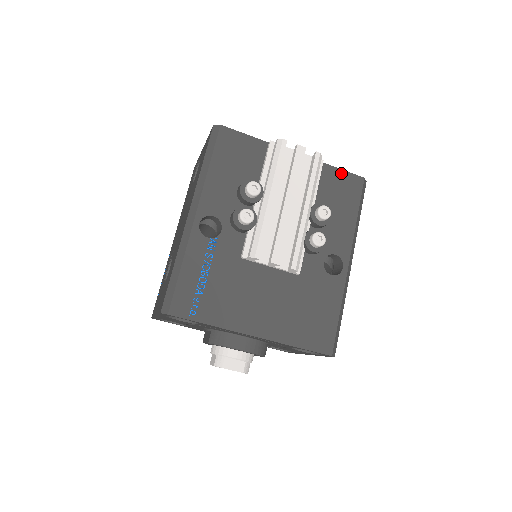
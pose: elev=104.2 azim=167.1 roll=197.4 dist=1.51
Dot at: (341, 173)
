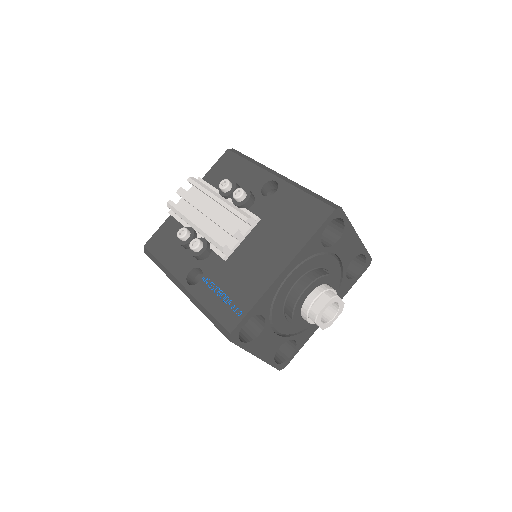
Dot at: (215, 166)
